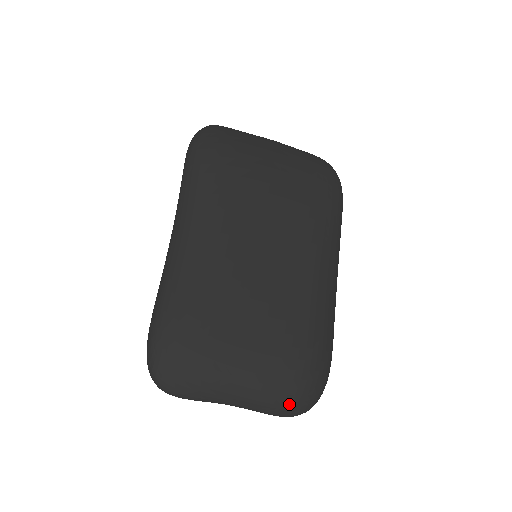
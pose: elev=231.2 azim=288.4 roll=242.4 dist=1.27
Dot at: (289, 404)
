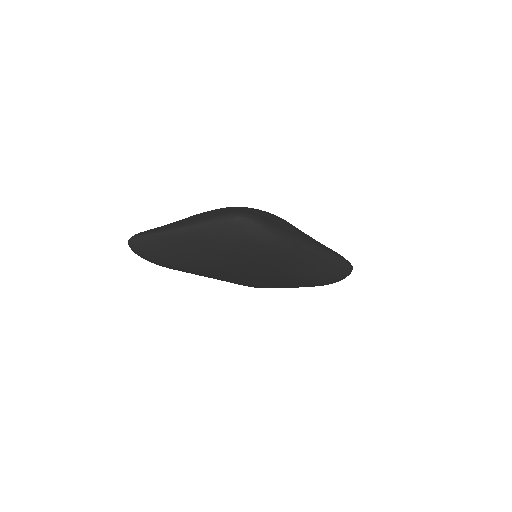
Dot at: occluded
